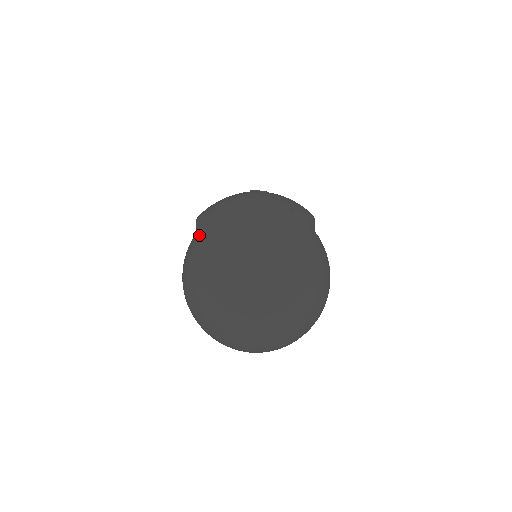
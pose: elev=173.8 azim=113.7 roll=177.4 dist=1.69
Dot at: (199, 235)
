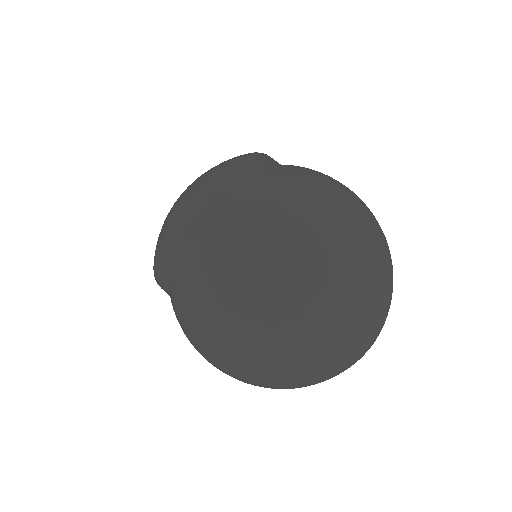
Dot at: (220, 206)
